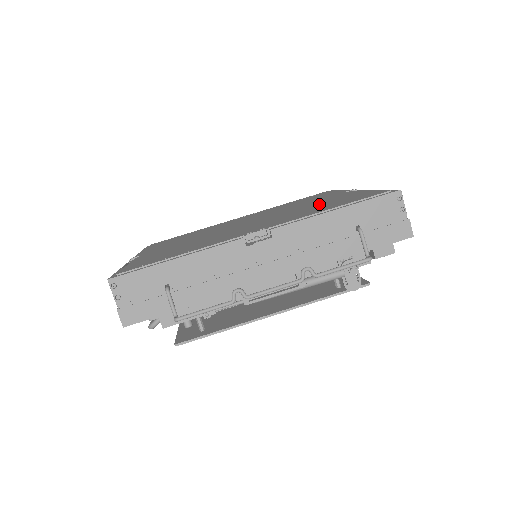
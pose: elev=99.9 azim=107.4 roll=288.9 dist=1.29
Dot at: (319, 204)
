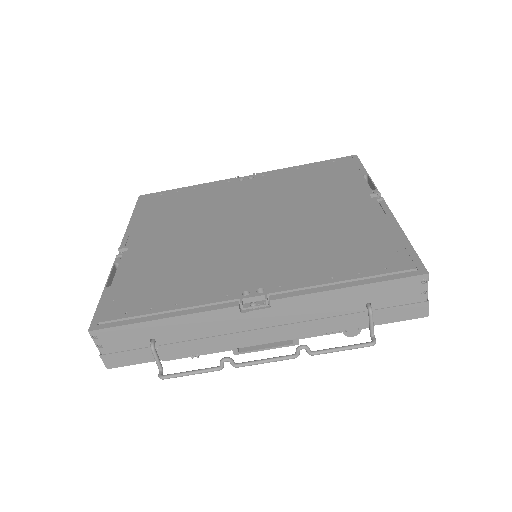
Dot at: (334, 232)
